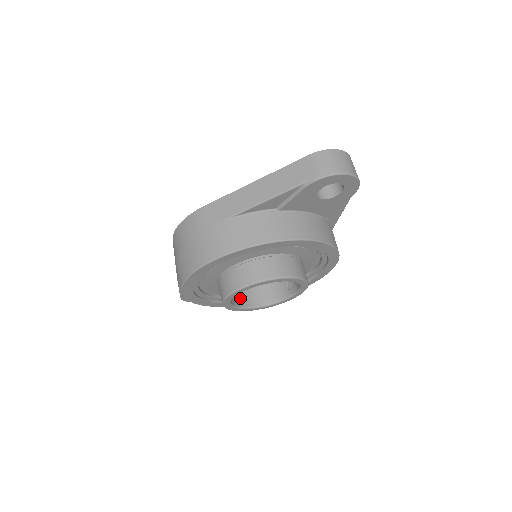
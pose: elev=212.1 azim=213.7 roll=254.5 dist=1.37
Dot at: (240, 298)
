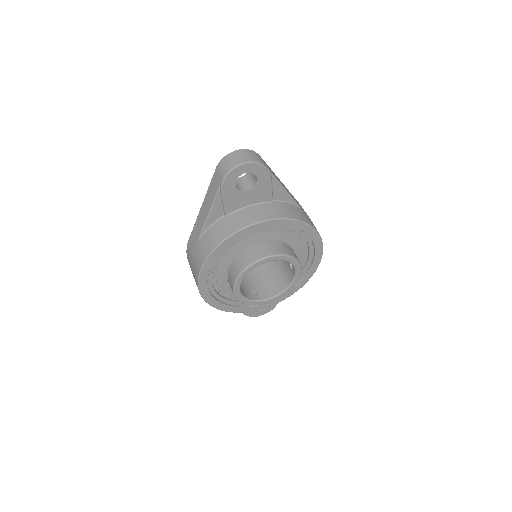
Dot at: (262, 293)
